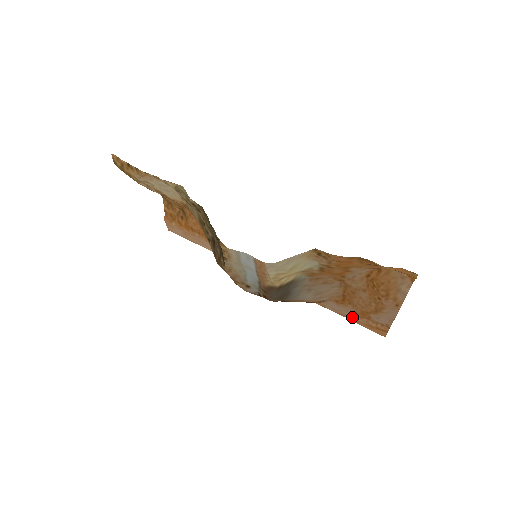
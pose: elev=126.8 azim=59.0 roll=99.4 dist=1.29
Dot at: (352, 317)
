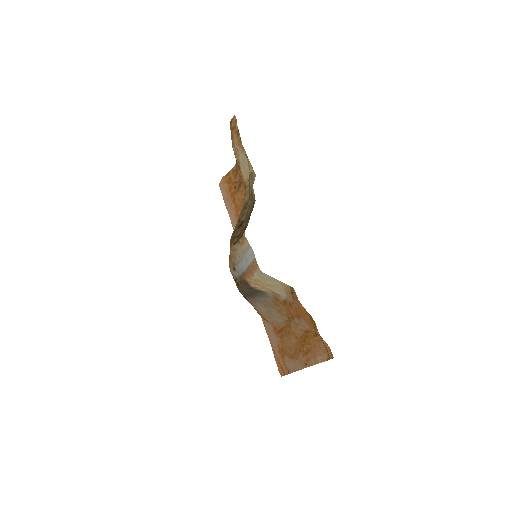
Dot at: (274, 346)
